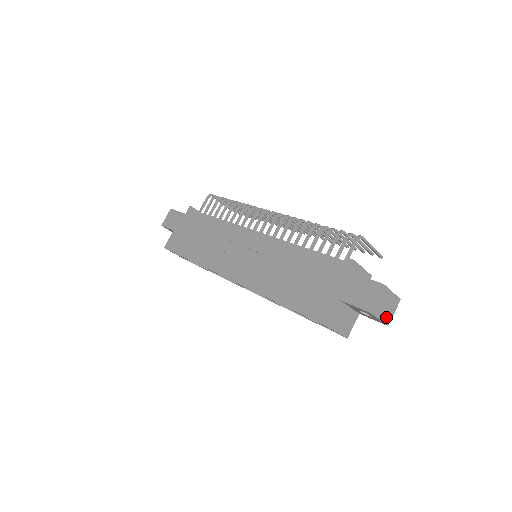
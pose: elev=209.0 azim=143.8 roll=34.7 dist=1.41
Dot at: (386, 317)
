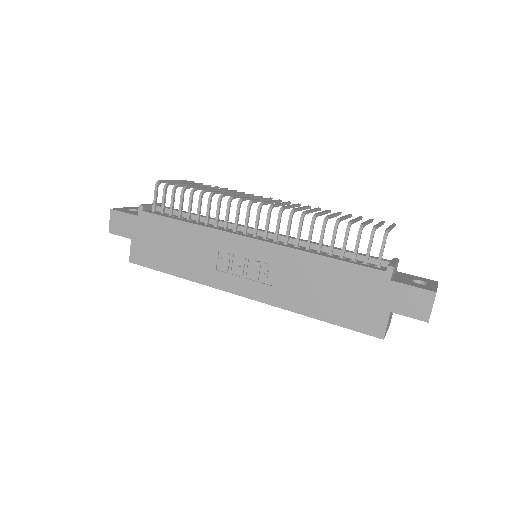
Dot at: occluded
